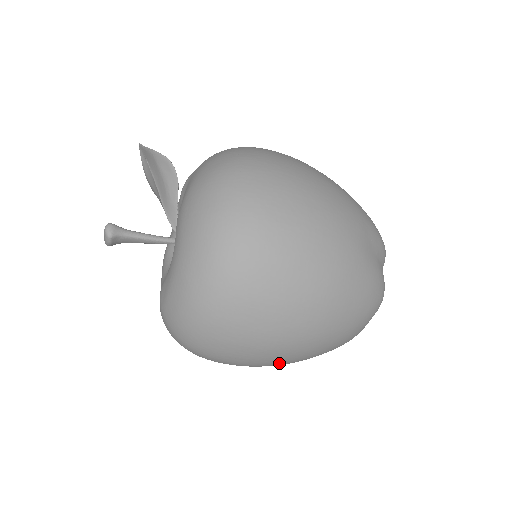
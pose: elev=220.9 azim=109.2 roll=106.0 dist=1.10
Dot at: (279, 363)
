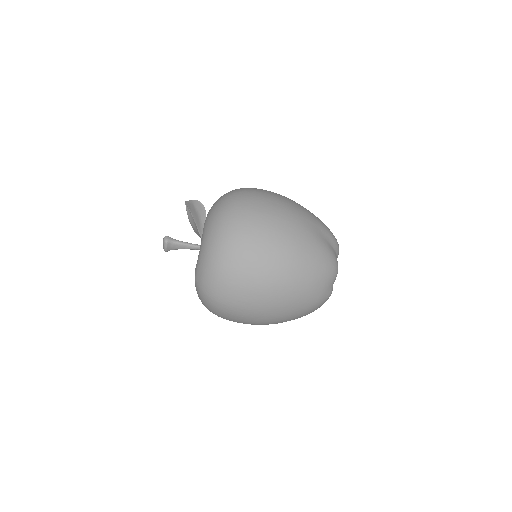
Dot at: (269, 309)
